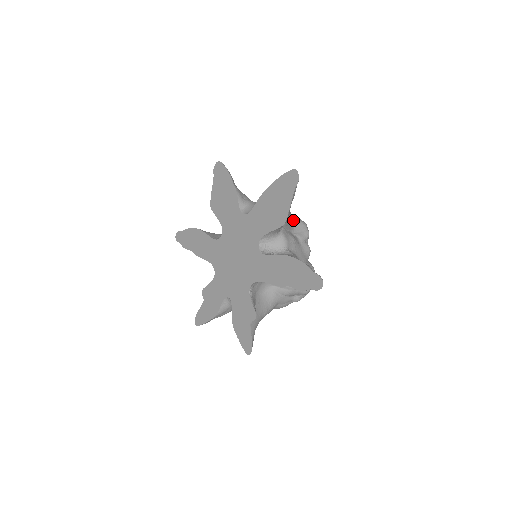
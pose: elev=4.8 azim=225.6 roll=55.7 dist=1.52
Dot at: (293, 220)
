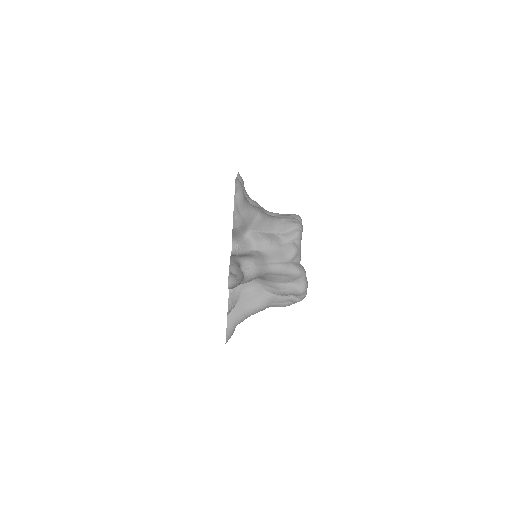
Dot at: (283, 221)
